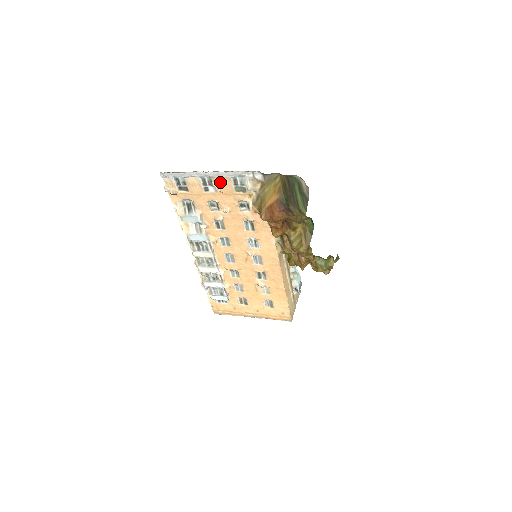
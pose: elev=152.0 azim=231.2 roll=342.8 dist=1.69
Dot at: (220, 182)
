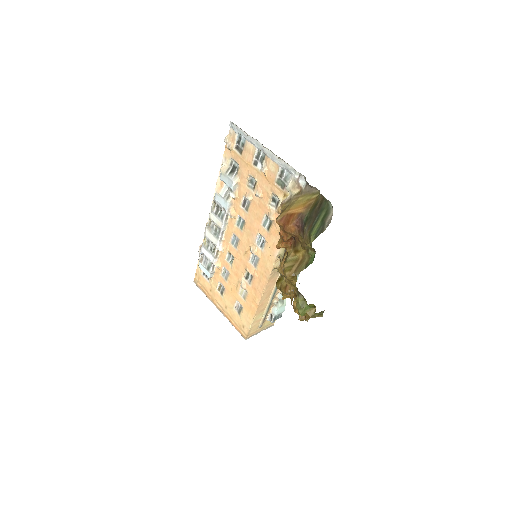
Dot at: (270, 164)
